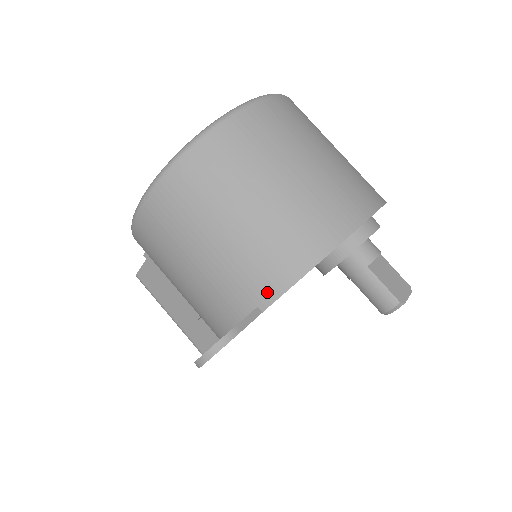
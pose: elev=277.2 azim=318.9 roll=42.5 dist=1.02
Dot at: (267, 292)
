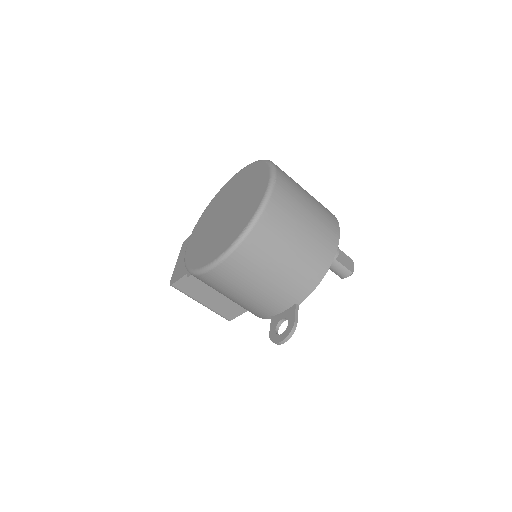
Dot at: (301, 296)
